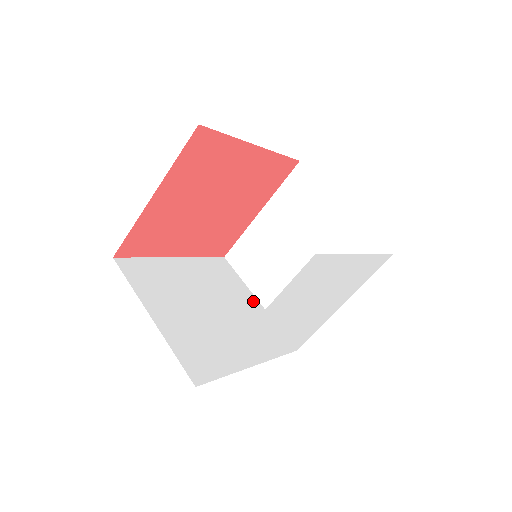
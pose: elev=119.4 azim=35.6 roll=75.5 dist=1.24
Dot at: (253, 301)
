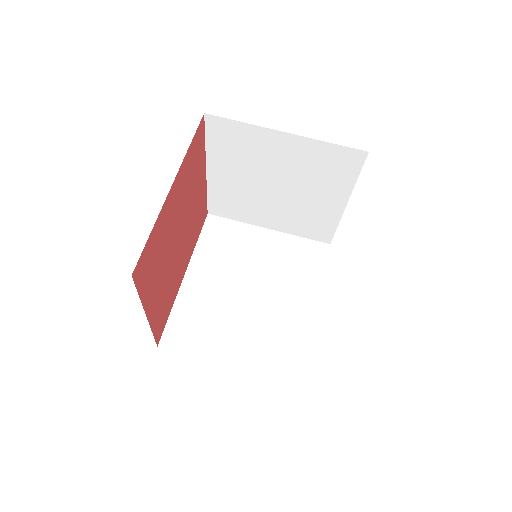
Dot at: (265, 236)
